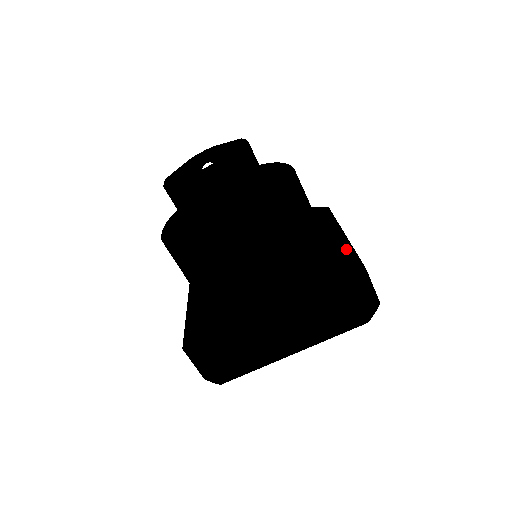
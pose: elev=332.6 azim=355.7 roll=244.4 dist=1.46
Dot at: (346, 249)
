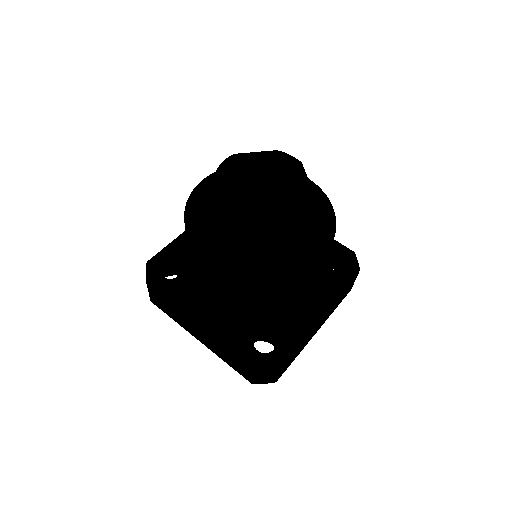
Dot at: (299, 332)
